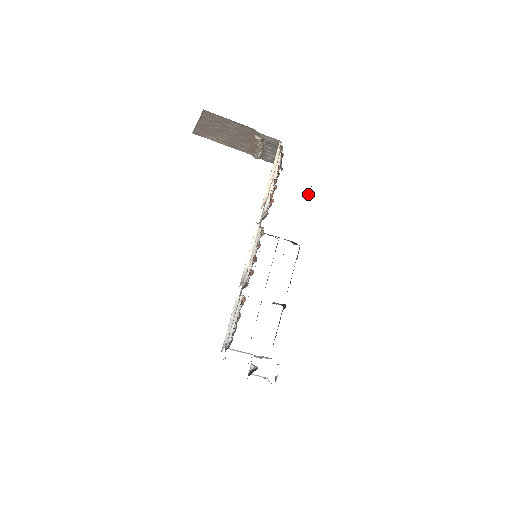
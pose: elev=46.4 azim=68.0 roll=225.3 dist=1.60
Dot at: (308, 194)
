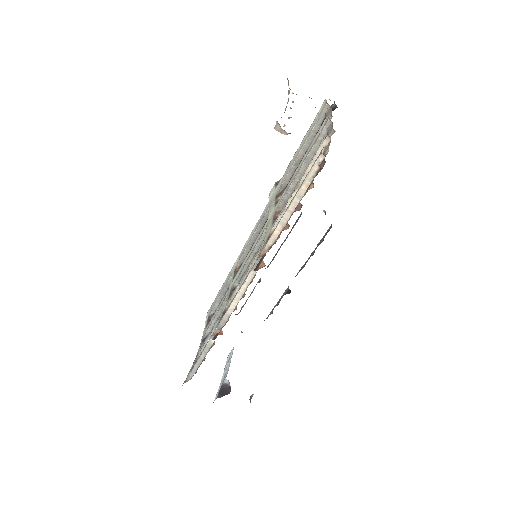
Dot at: occluded
